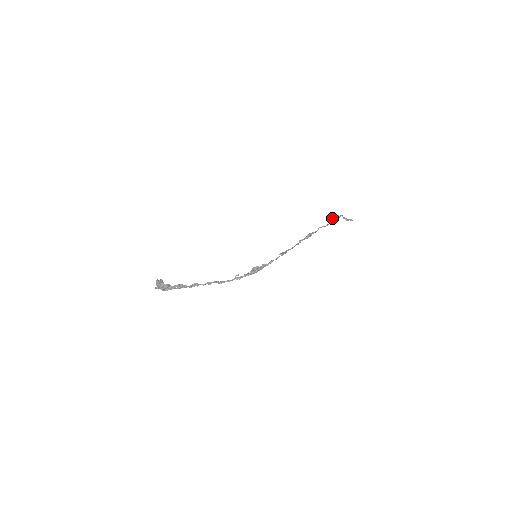
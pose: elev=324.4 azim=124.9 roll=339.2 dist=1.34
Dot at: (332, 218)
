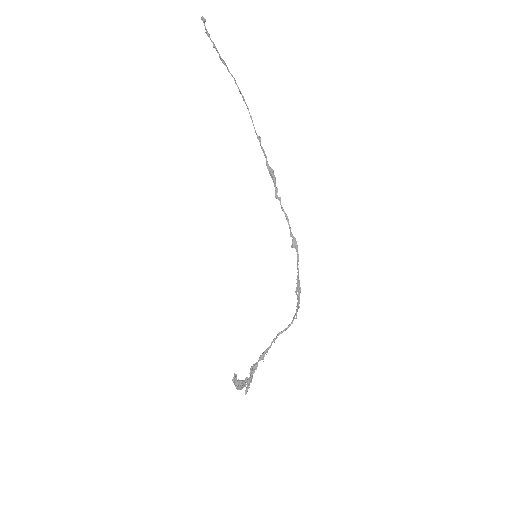
Dot at: (242, 96)
